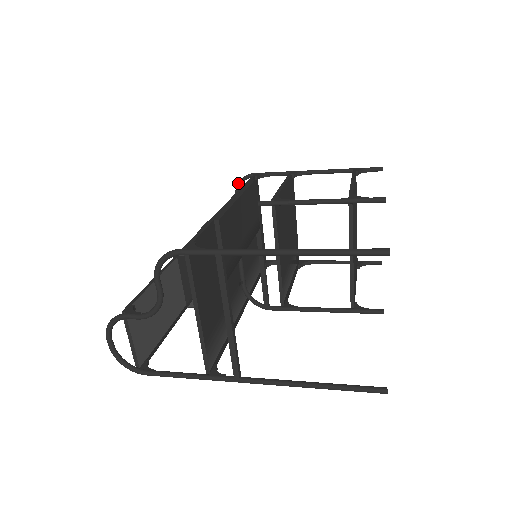
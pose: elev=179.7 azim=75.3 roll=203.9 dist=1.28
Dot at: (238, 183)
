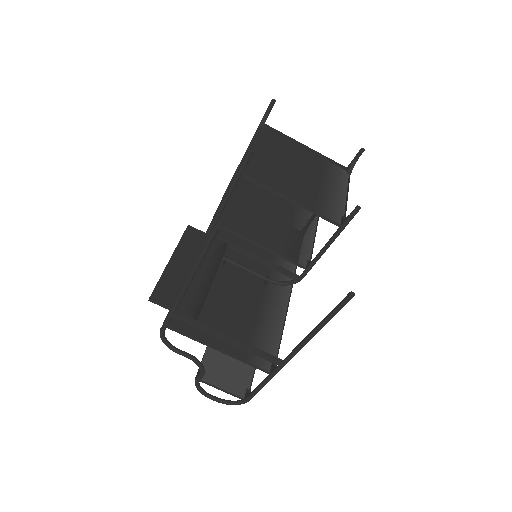
Dot at: occluded
